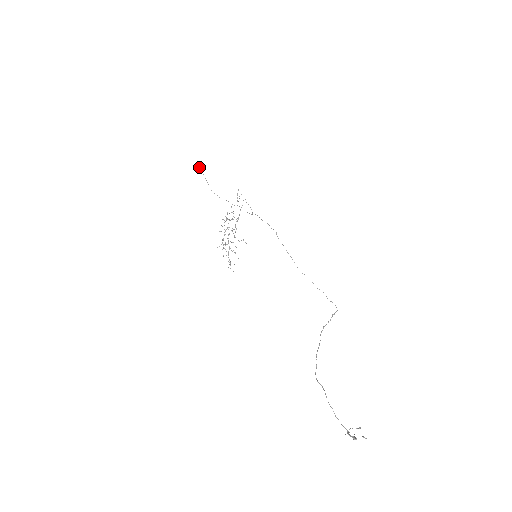
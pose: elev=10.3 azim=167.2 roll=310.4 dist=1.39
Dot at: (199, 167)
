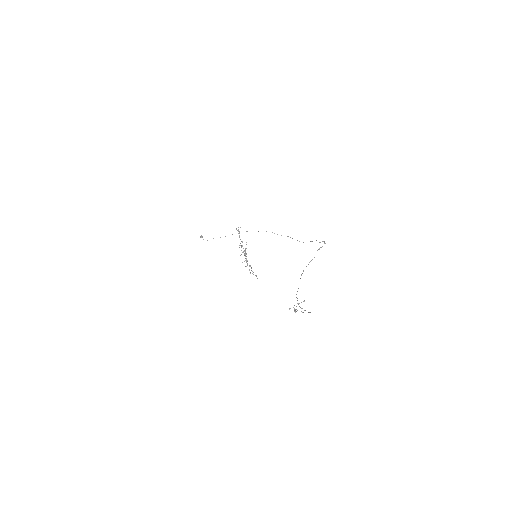
Dot at: (201, 235)
